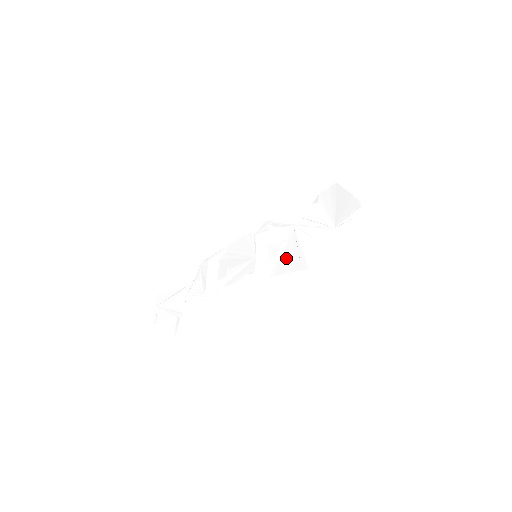
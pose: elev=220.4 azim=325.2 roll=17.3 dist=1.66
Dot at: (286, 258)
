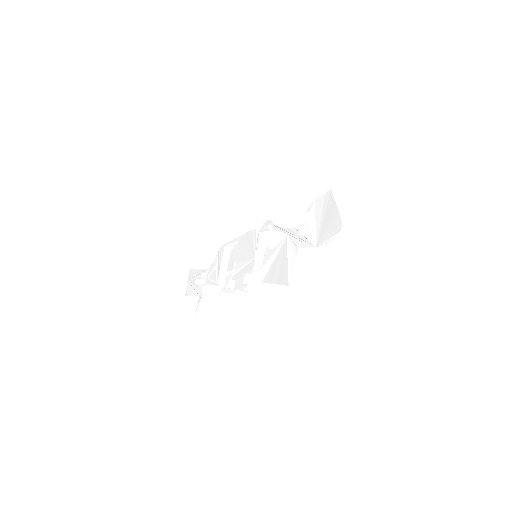
Dot at: (275, 267)
